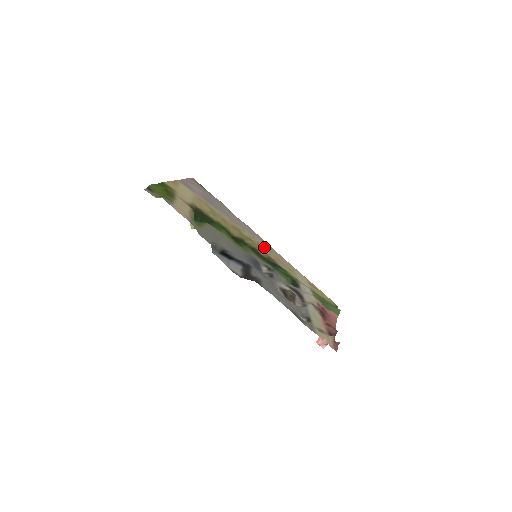
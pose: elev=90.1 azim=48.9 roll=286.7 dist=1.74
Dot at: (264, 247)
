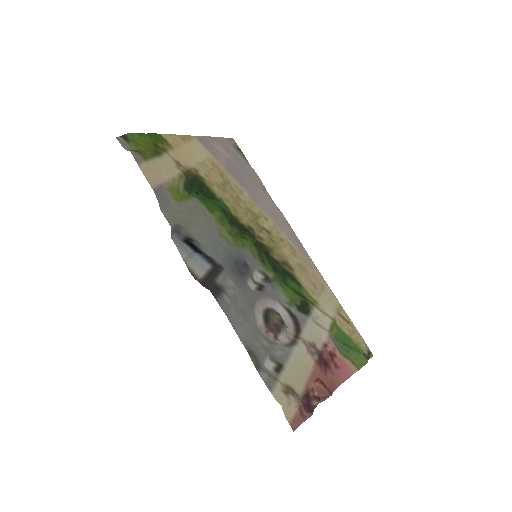
Dot at: (288, 246)
